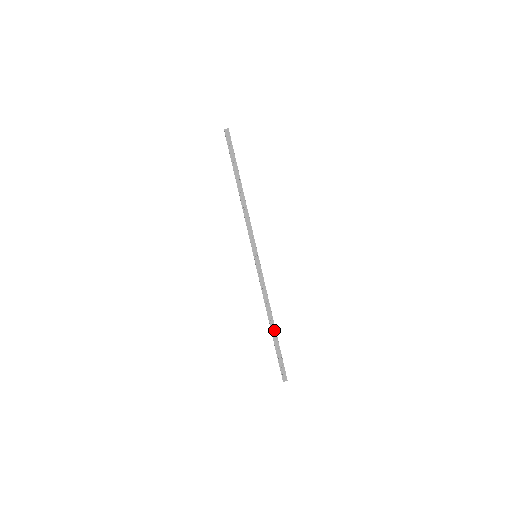
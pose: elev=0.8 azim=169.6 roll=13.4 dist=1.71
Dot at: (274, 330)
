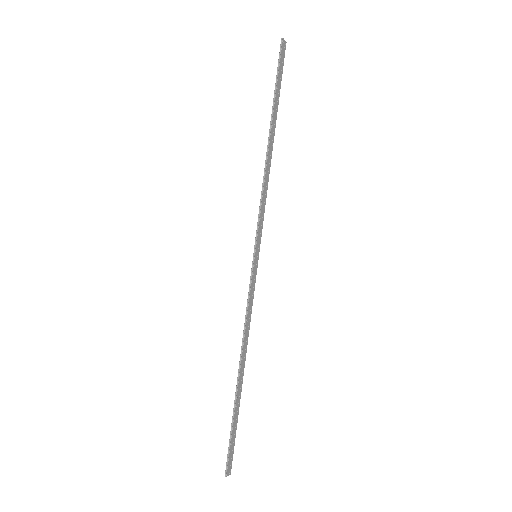
Dot at: (241, 385)
